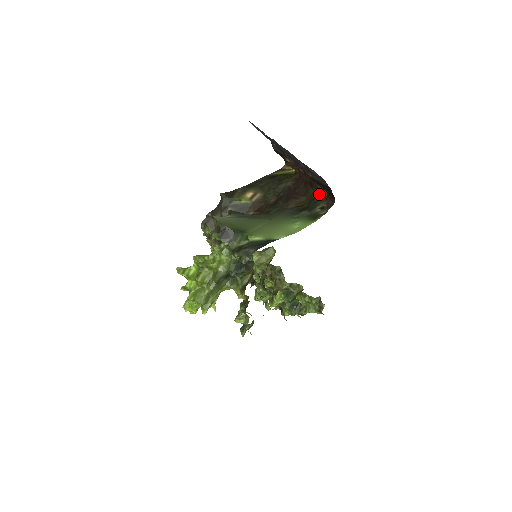
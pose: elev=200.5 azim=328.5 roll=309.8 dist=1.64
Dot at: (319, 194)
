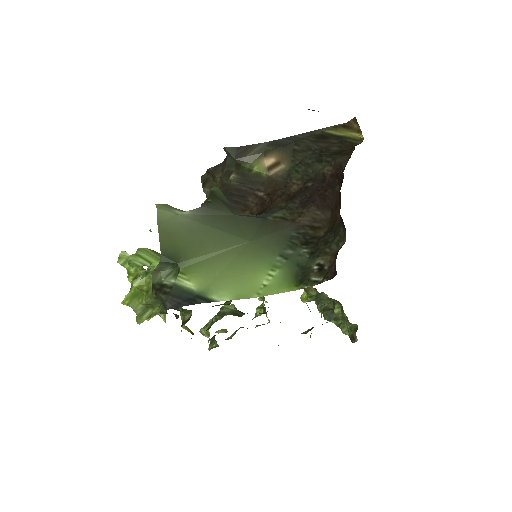
Dot at: (339, 230)
